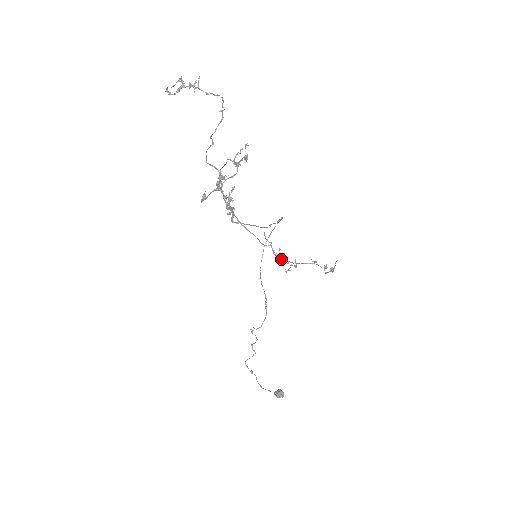
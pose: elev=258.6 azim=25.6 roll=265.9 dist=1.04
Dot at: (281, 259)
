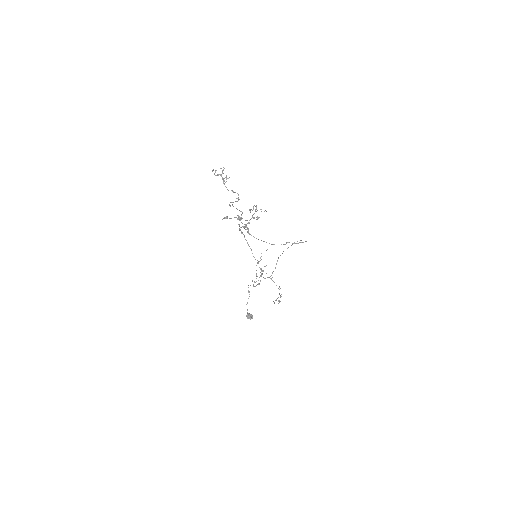
Dot at: (256, 273)
